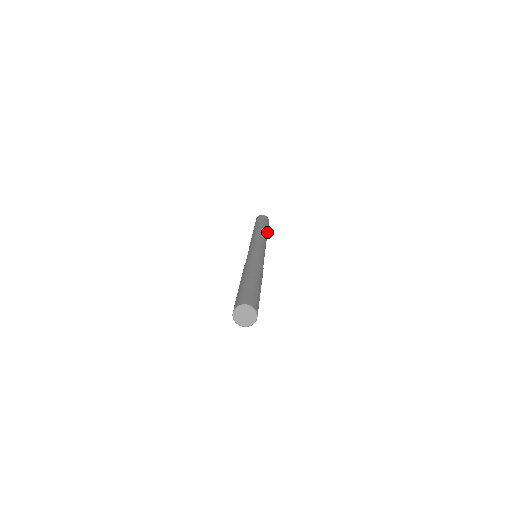
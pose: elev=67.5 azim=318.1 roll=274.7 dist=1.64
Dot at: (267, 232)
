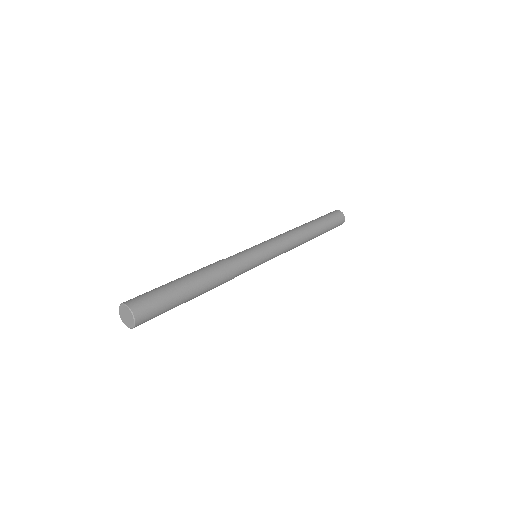
Dot at: (316, 228)
